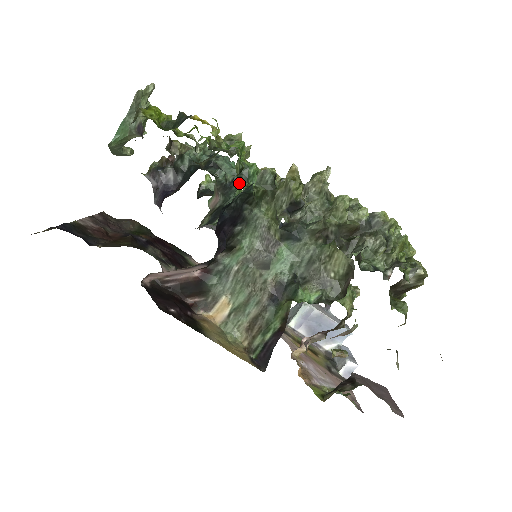
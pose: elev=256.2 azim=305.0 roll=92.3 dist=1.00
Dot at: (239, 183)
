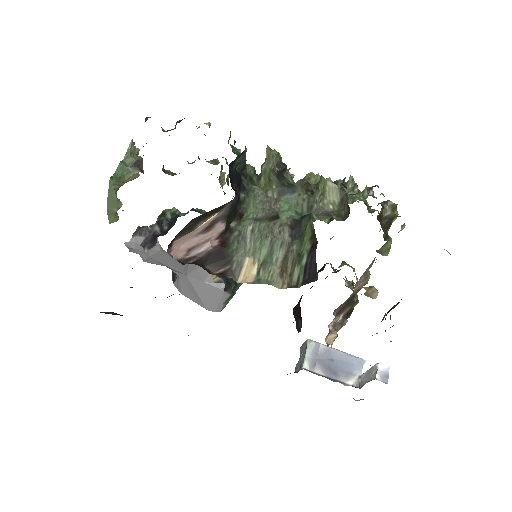
Dot at: occluded
